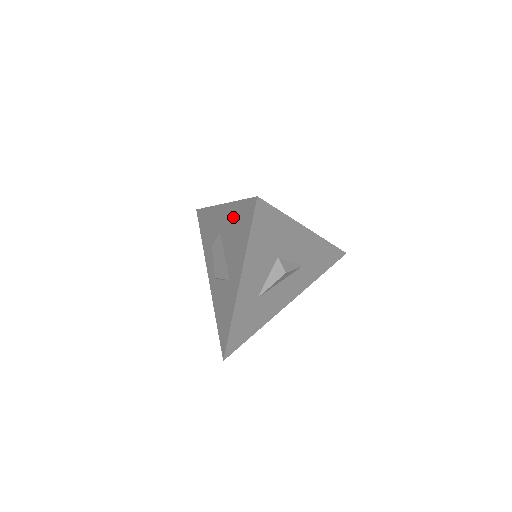
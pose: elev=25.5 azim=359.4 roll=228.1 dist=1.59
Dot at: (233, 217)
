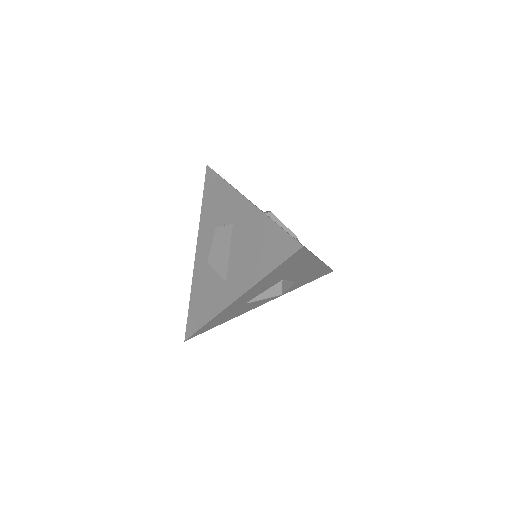
Dot at: (259, 230)
